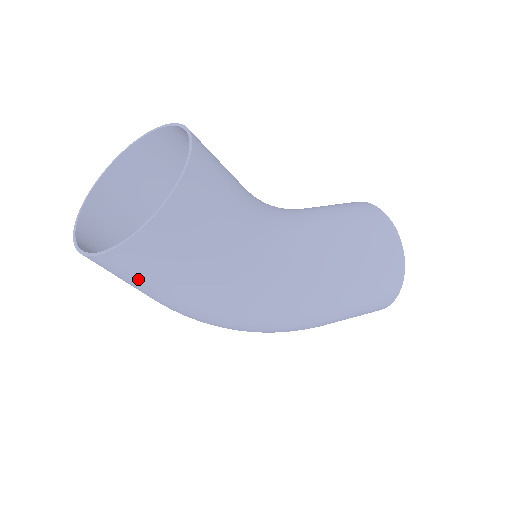
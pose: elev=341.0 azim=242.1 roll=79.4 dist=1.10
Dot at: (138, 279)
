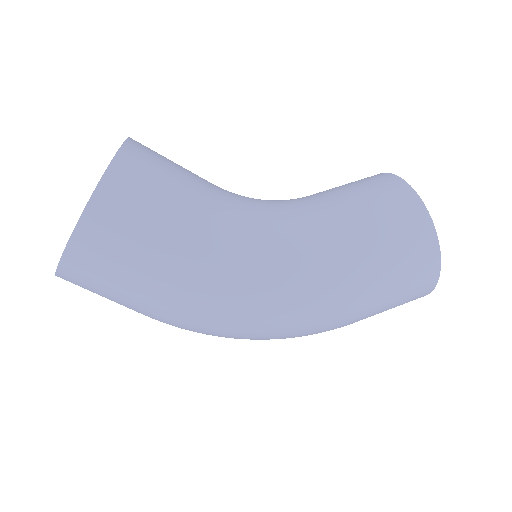
Dot at: (105, 285)
